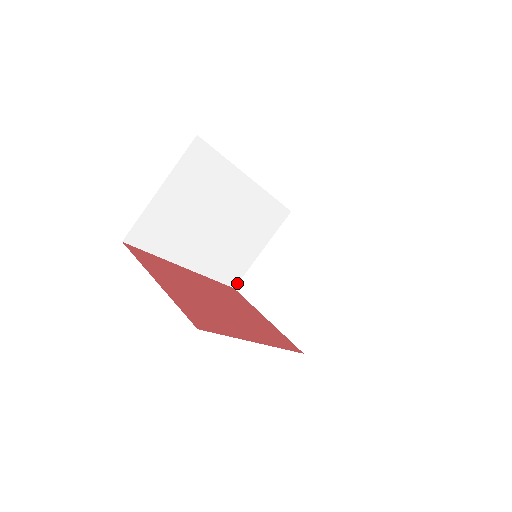
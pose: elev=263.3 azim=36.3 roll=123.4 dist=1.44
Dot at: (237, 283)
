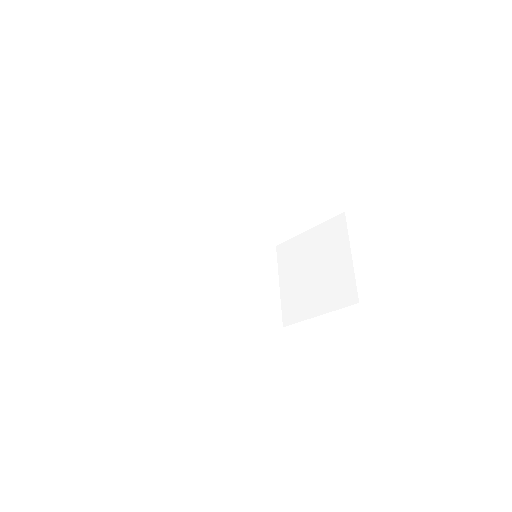
Dot at: (281, 322)
